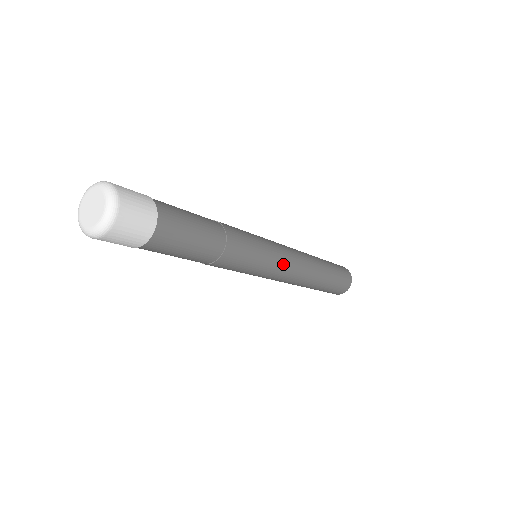
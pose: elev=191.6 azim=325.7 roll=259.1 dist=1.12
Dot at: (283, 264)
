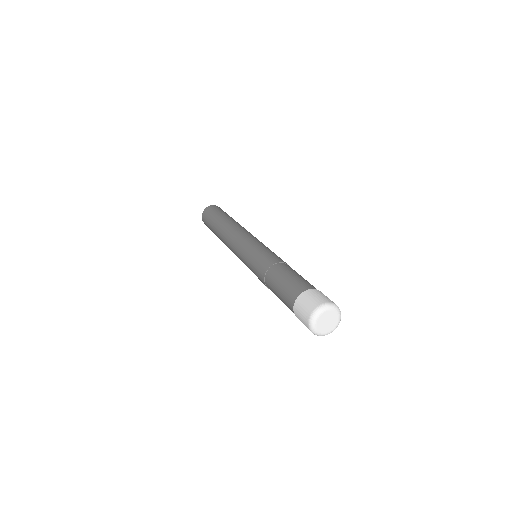
Dot at: occluded
